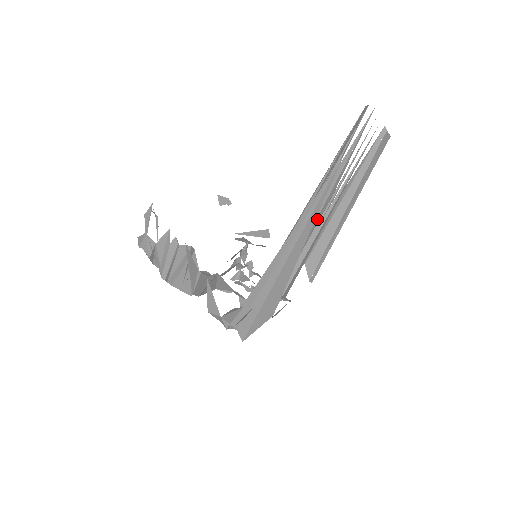
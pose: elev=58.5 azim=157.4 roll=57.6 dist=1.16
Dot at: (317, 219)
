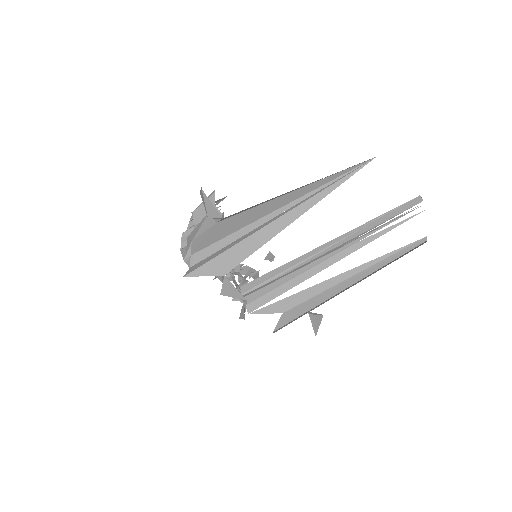
Dot at: (323, 269)
